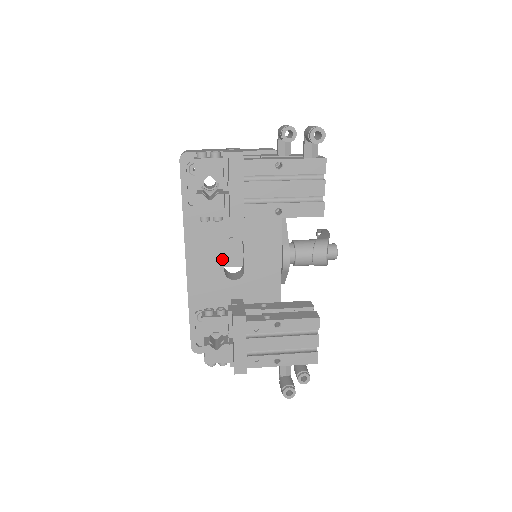
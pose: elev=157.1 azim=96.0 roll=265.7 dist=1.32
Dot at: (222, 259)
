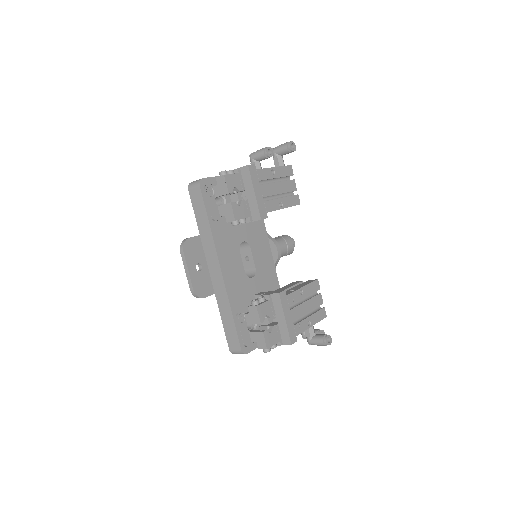
Dot at: (241, 262)
